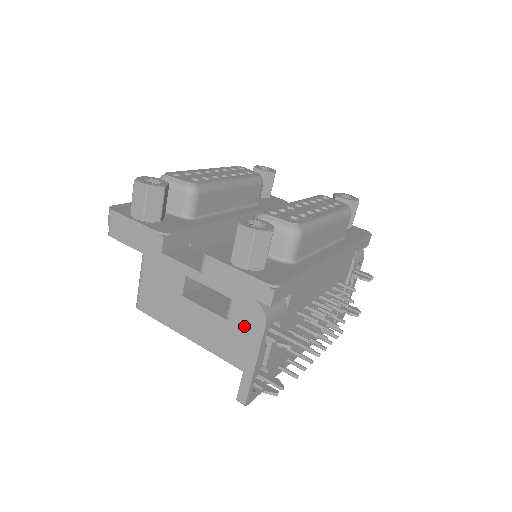
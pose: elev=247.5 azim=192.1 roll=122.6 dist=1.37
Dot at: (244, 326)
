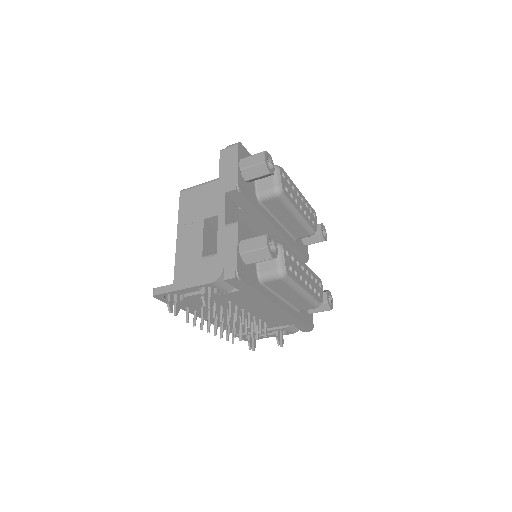
Dot at: (204, 270)
